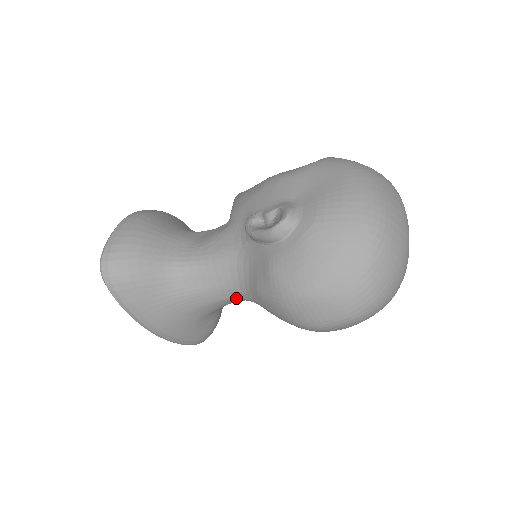
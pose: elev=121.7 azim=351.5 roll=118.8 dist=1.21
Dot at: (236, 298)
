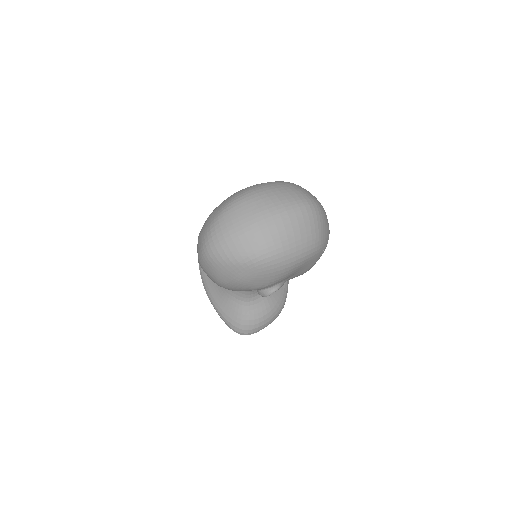
Dot at: occluded
